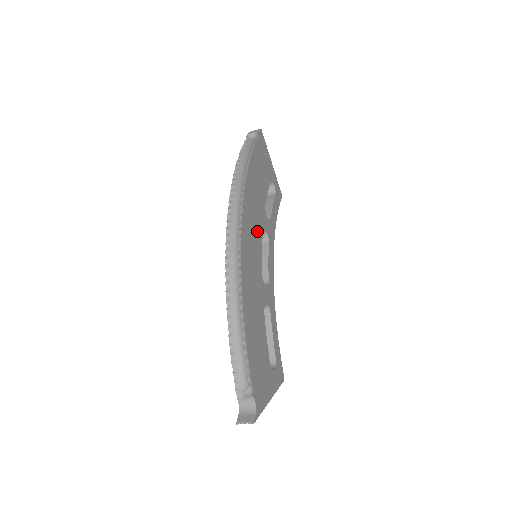
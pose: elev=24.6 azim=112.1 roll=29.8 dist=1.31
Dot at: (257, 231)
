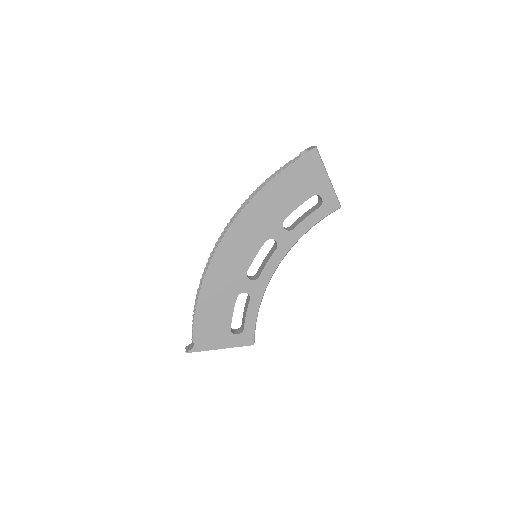
Dot at: (254, 240)
